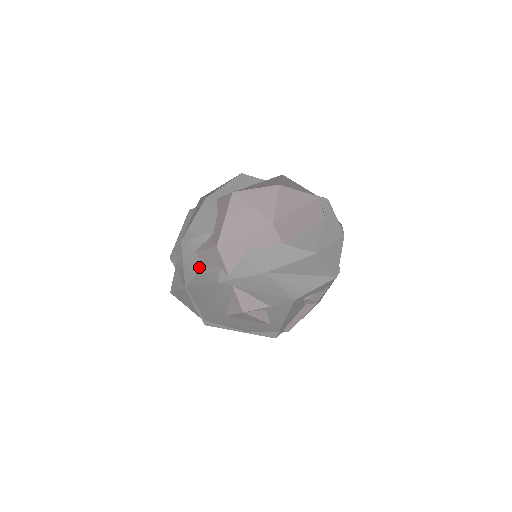
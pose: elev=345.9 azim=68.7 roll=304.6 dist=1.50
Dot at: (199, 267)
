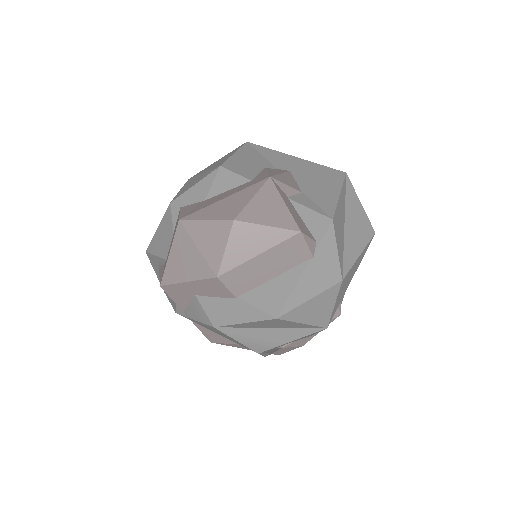
Dot at: occluded
